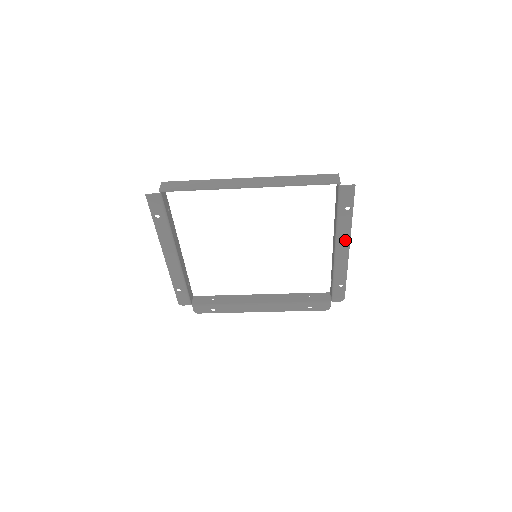
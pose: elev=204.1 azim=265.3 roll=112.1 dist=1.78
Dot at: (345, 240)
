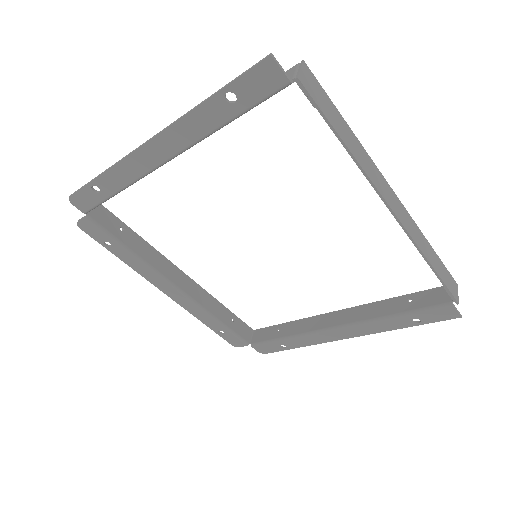
Dot at: (361, 331)
